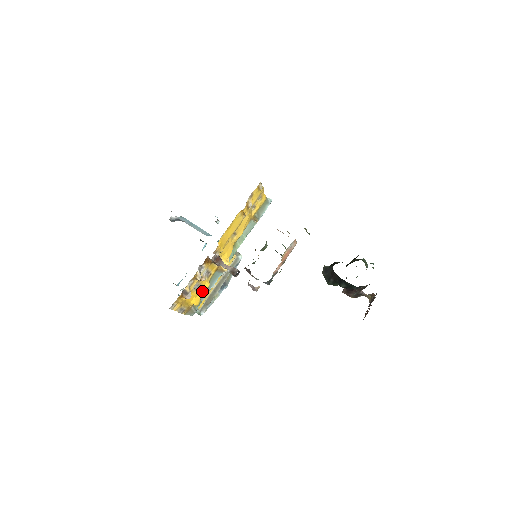
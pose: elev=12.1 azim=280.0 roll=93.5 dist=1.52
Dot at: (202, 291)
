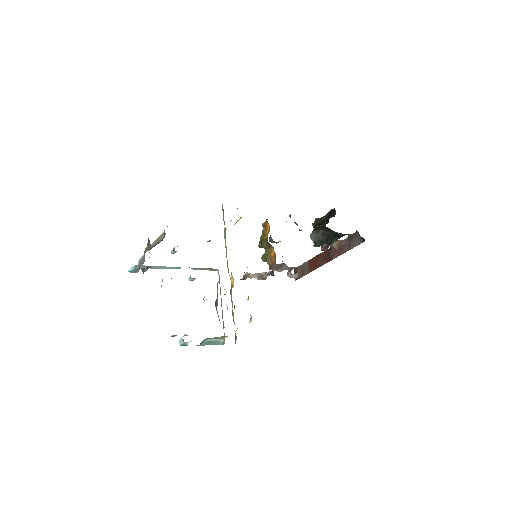
Dot at: (232, 315)
